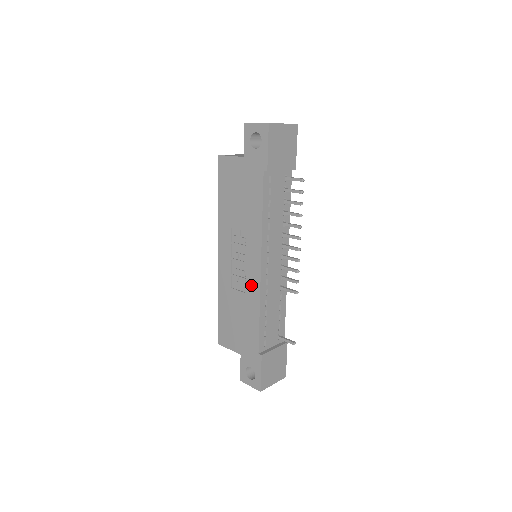
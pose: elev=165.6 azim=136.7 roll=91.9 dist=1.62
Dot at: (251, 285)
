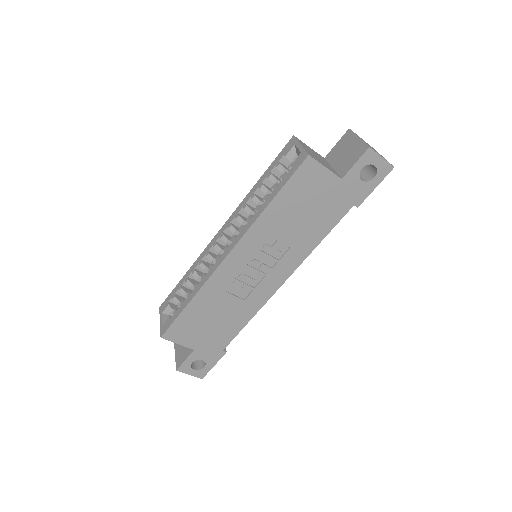
Dot at: (258, 295)
